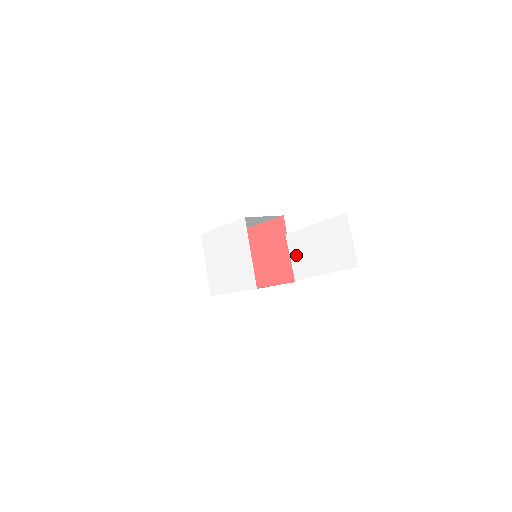
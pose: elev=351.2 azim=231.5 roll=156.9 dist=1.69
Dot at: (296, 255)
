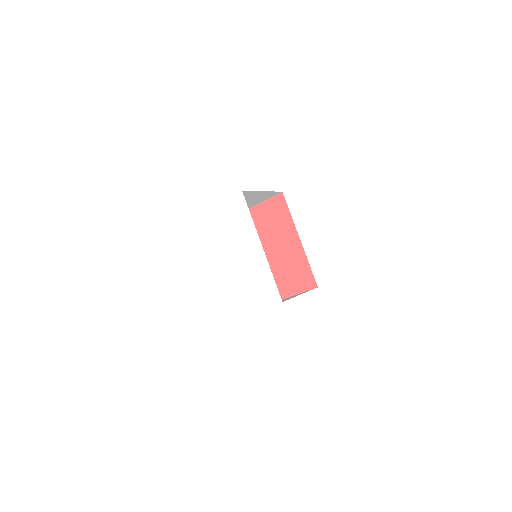
Dot at: (365, 225)
